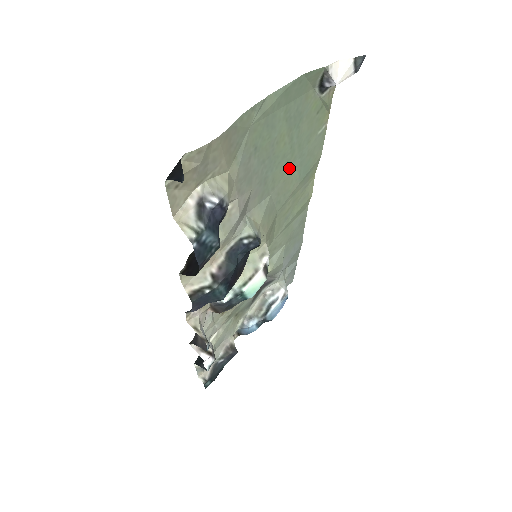
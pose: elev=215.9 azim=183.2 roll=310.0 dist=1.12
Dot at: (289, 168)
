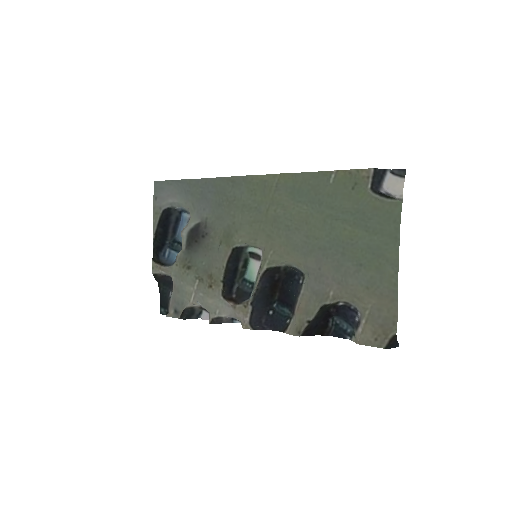
Dot at: (316, 218)
